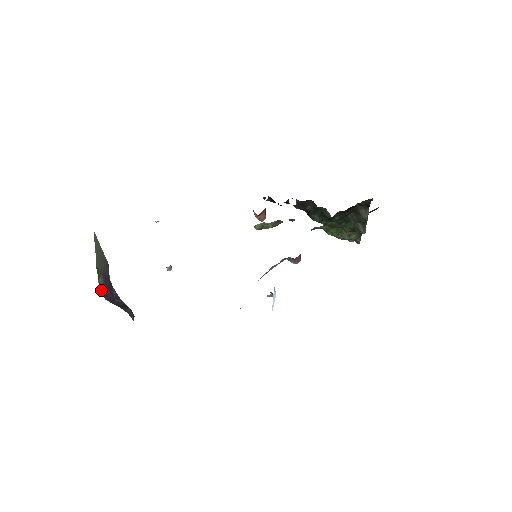
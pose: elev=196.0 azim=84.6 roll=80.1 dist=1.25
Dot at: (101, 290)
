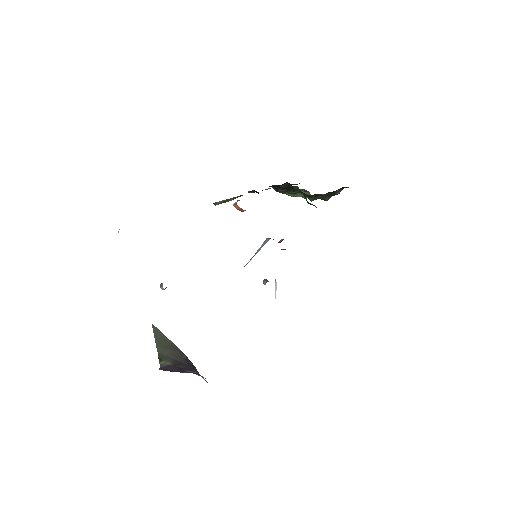
Dot at: (161, 368)
